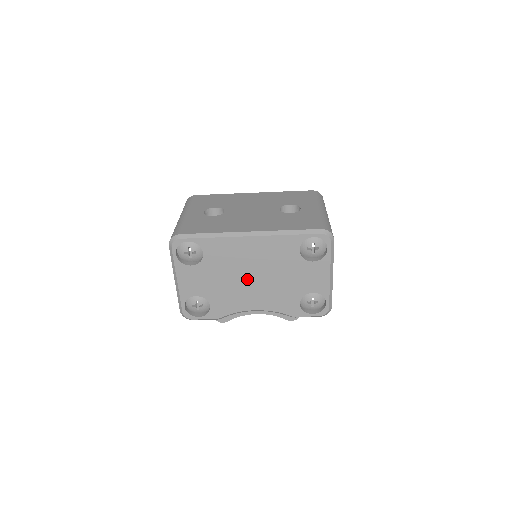
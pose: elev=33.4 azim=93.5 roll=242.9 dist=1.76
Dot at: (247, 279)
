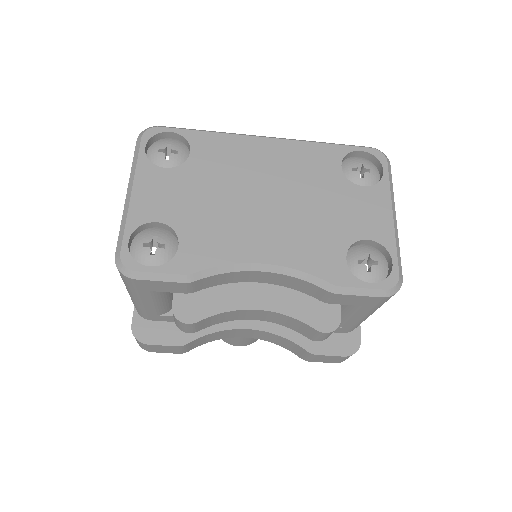
Dot at: (255, 202)
